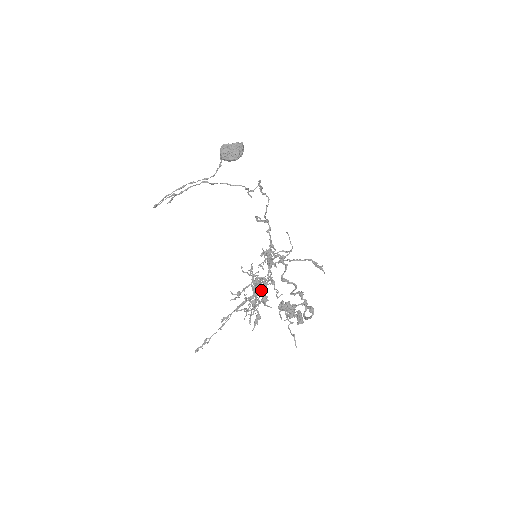
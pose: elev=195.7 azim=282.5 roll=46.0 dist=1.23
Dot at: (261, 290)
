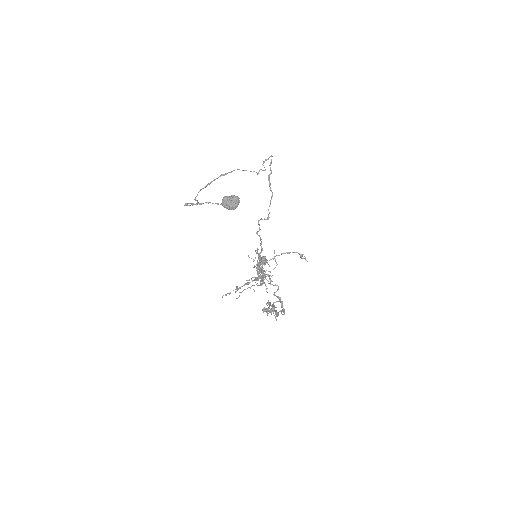
Dot at: occluded
